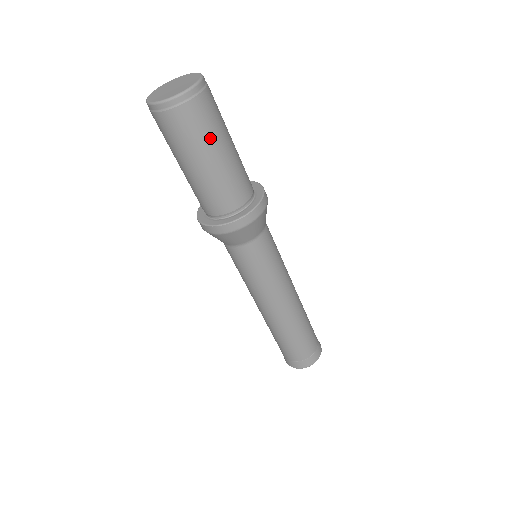
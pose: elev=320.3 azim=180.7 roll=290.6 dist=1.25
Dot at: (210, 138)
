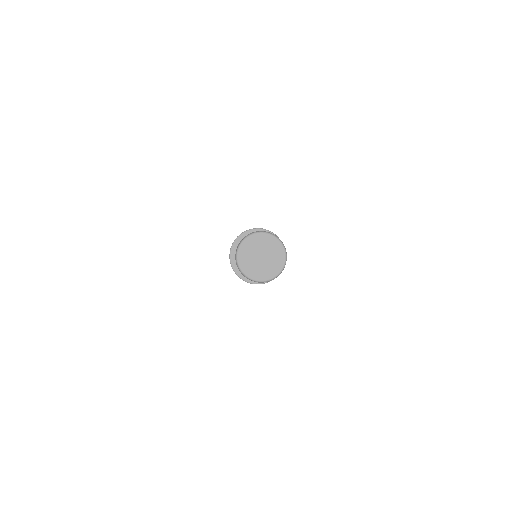
Dot at: occluded
